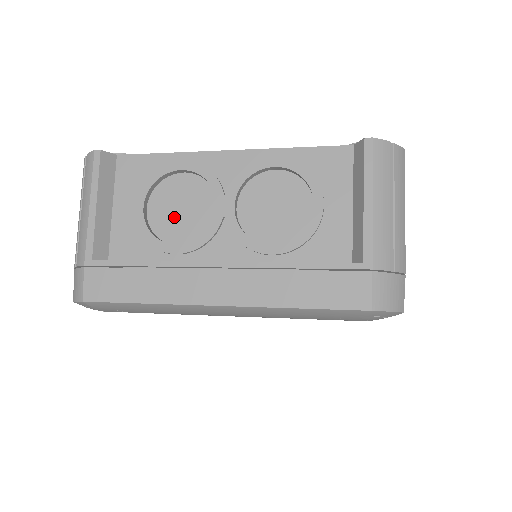
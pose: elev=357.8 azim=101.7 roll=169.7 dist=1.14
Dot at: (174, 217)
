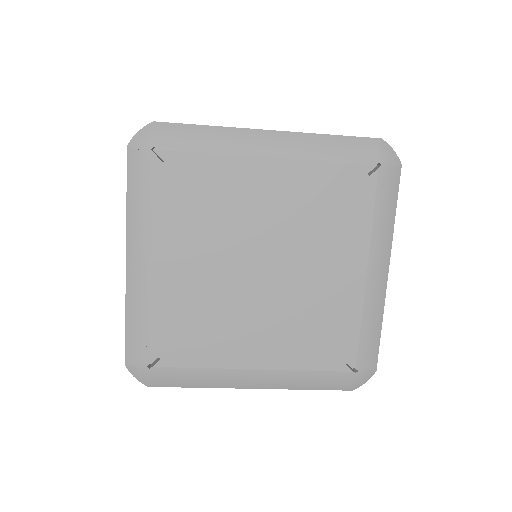
Dot at: occluded
